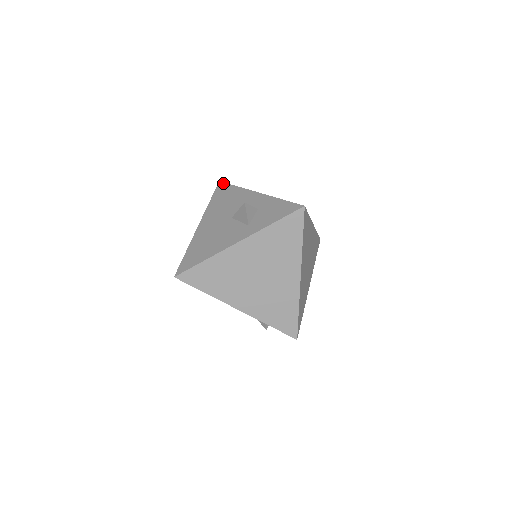
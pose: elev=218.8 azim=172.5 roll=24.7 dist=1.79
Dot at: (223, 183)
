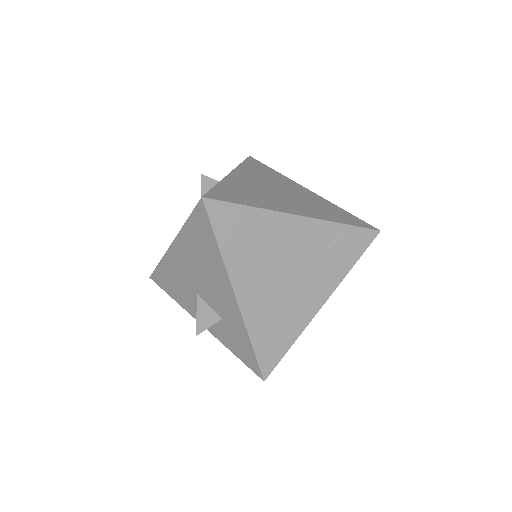
Dot at: occluded
